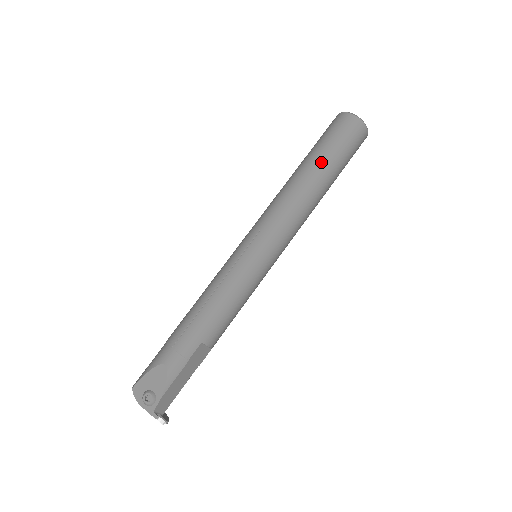
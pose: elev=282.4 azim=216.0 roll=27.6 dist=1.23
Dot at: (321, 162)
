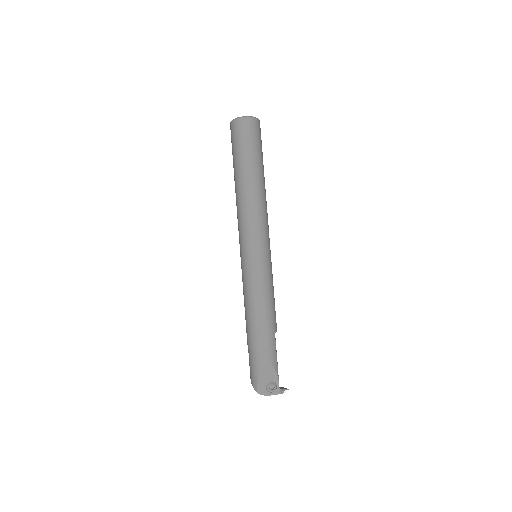
Dot at: (255, 166)
